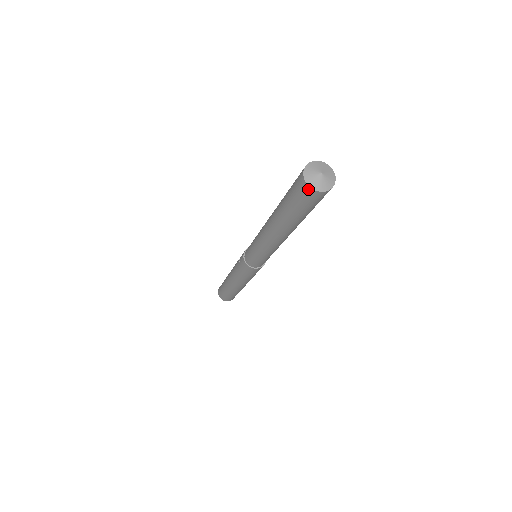
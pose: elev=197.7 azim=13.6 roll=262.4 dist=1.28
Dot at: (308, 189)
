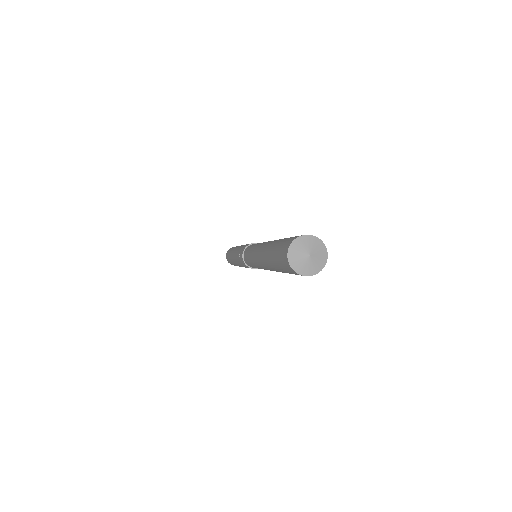
Dot at: (297, 274)
